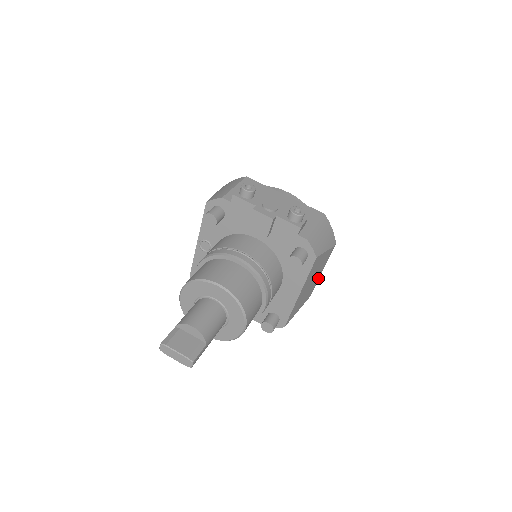
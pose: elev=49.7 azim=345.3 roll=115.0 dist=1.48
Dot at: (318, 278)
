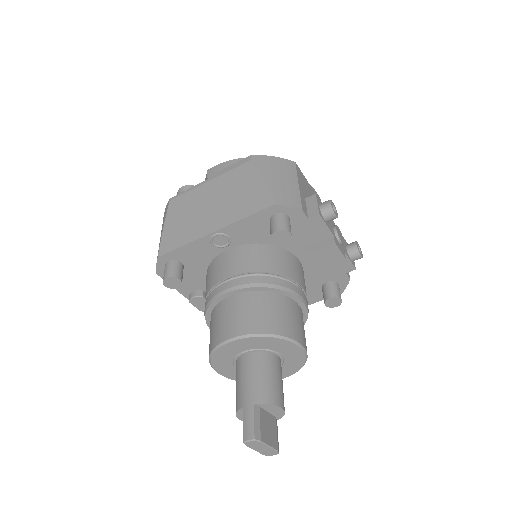
Dot at: occluded
